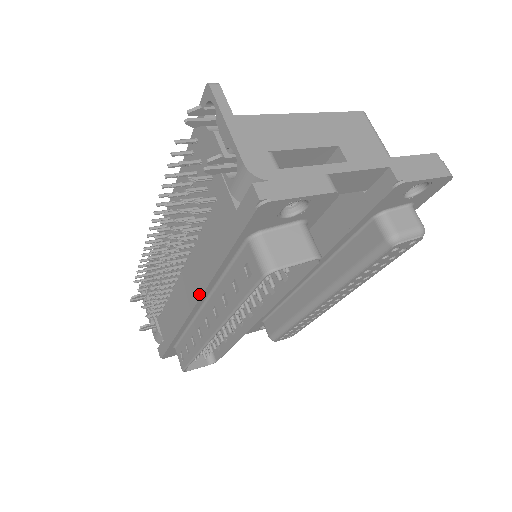
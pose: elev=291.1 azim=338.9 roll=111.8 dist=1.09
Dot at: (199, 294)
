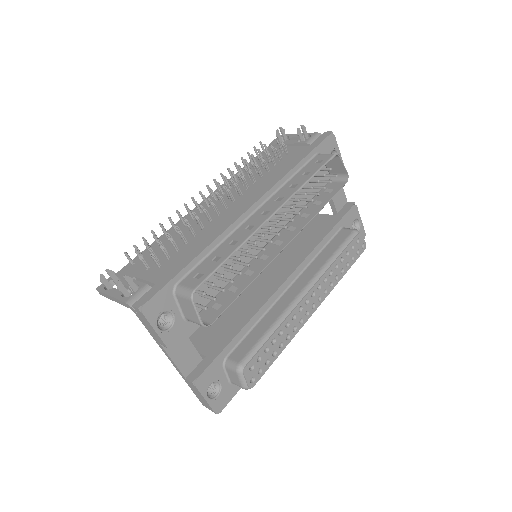
Dot at: (265, 192)
